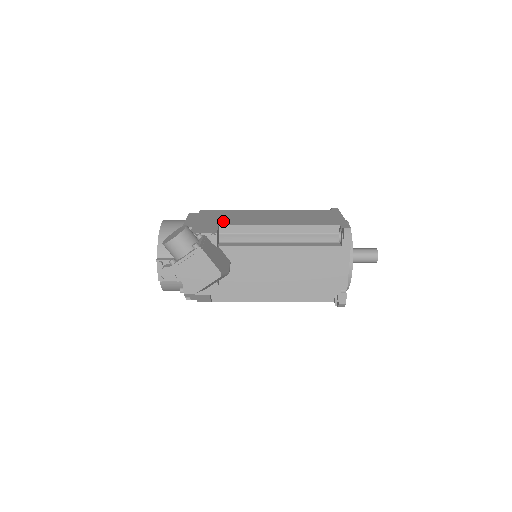
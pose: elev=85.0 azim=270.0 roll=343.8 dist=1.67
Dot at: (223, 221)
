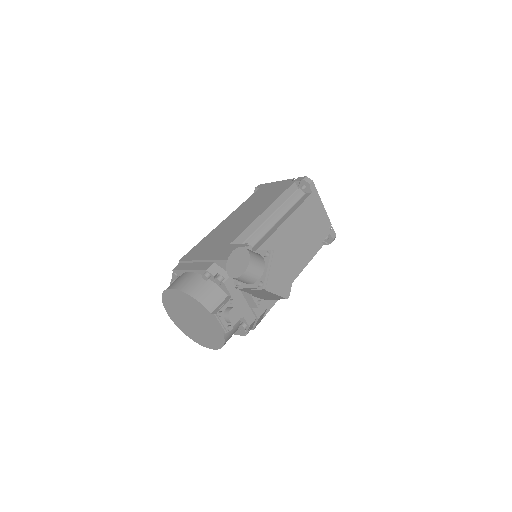
Dot at: (223, 242)
